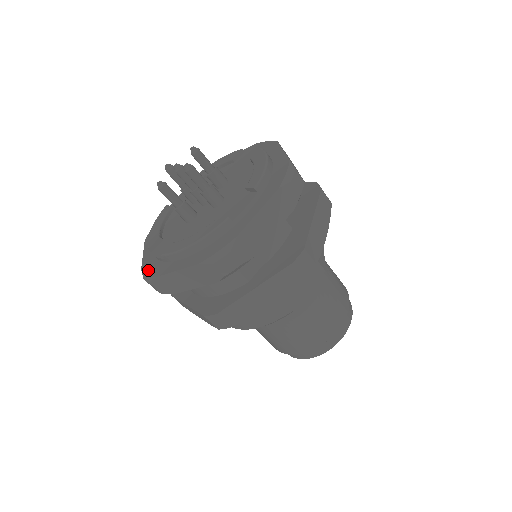
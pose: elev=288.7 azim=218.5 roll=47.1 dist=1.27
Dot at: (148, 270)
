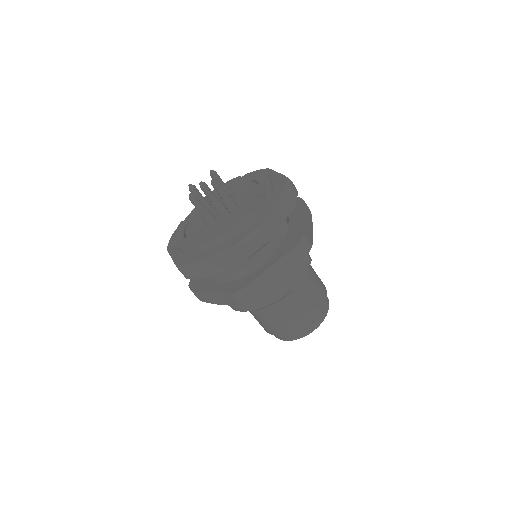
Dot at: (183, 262)
